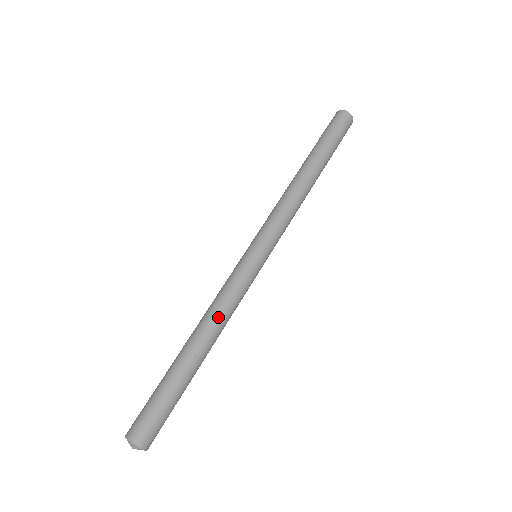
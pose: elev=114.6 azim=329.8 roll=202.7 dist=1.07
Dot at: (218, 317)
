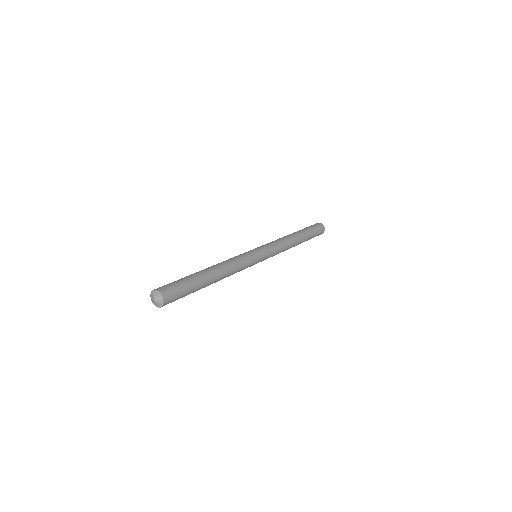
Dot at: (226, 262)
